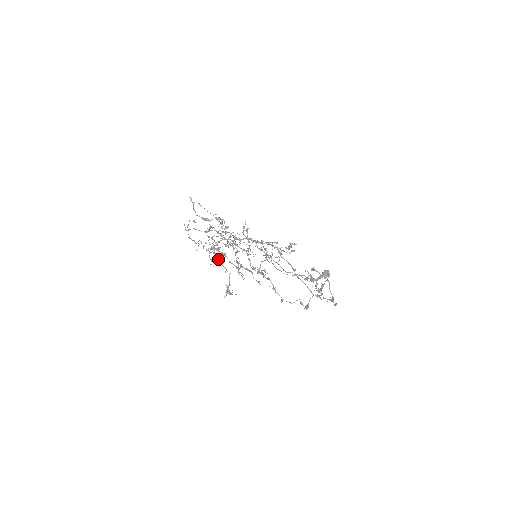
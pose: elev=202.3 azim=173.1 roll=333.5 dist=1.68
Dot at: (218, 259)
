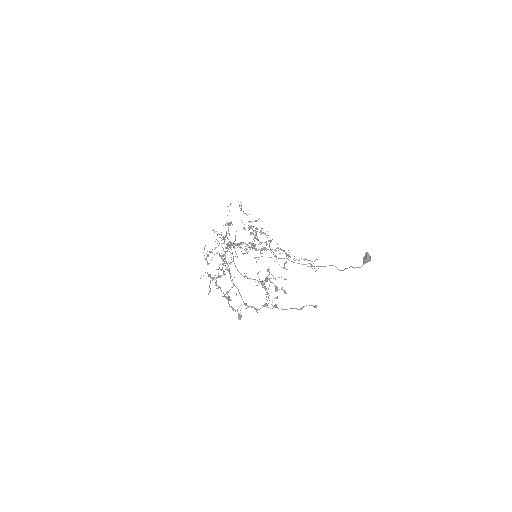
Dot at: (225, 265)
